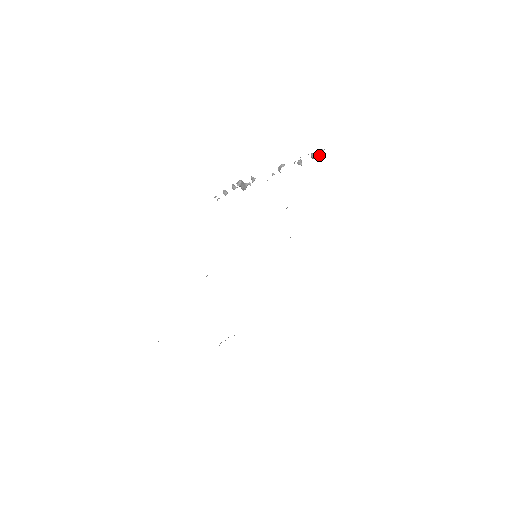
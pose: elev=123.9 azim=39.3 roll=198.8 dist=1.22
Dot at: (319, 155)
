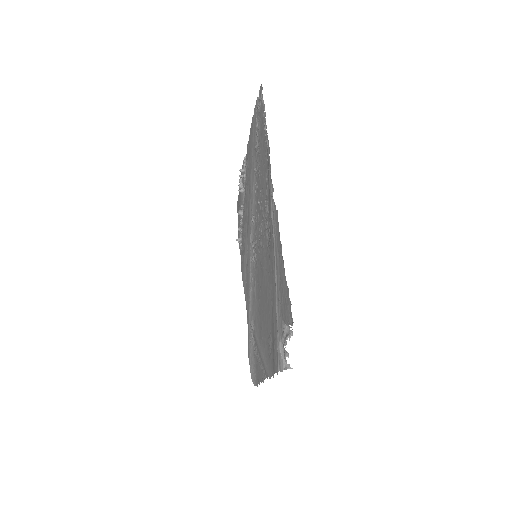
Dot at: (239, 243)
